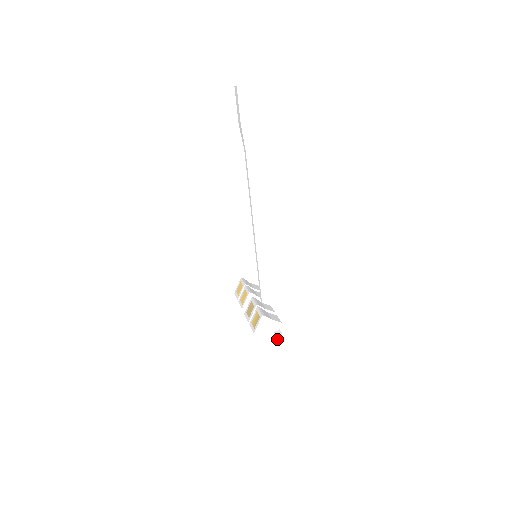
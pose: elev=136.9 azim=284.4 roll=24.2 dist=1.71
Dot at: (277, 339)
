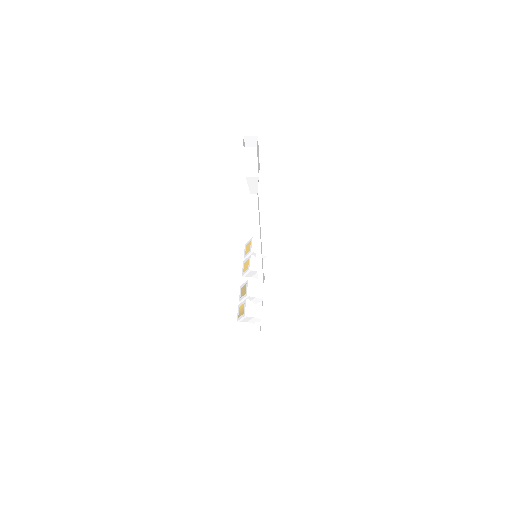
Dot at: (255, 330)
